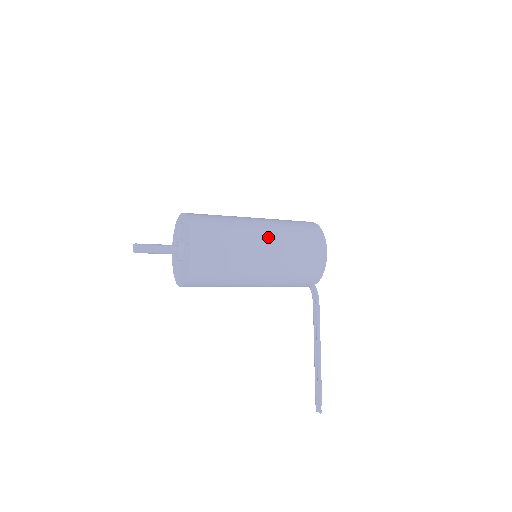
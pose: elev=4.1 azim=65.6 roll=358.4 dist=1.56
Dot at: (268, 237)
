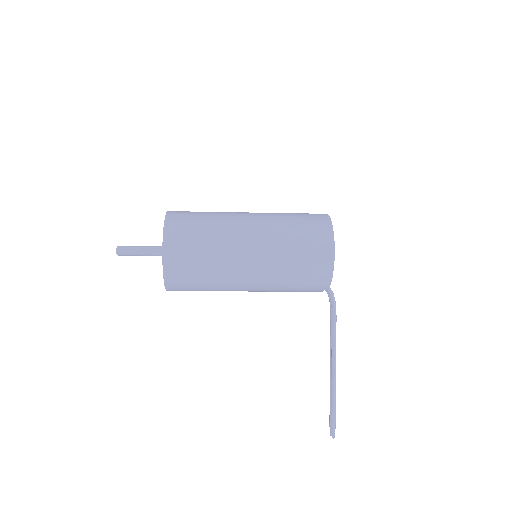
Dot at: (256, 238)
